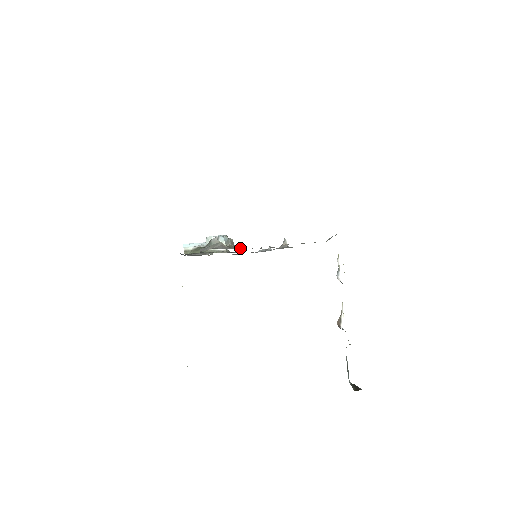
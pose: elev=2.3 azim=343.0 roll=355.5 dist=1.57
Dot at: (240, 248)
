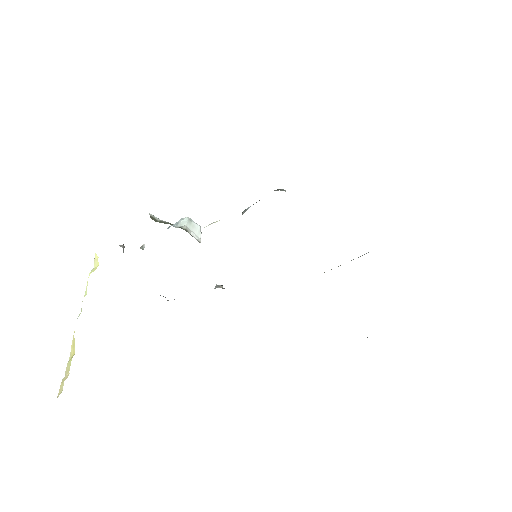
Dot at: occluded
